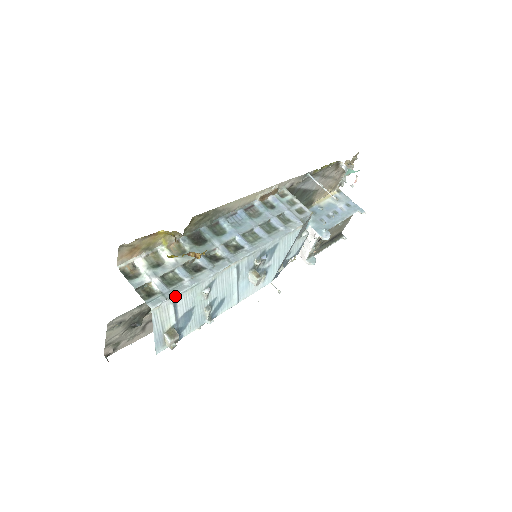
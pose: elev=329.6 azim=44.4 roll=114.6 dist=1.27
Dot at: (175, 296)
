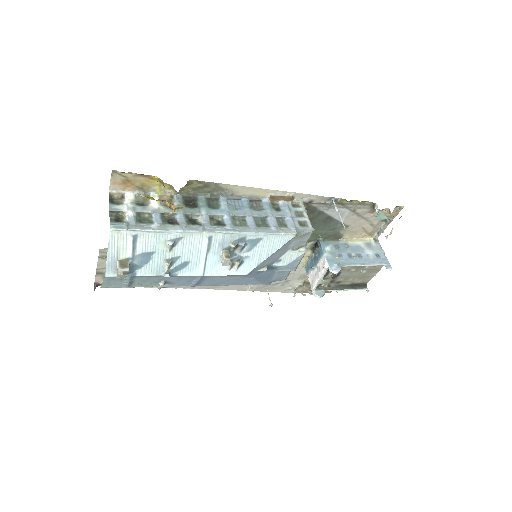
Dot at: (137, 231)
